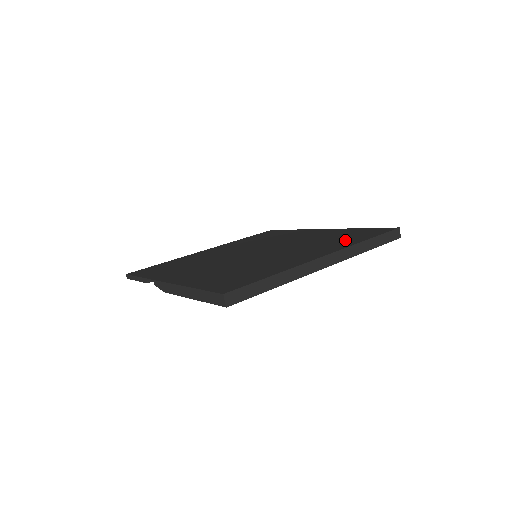
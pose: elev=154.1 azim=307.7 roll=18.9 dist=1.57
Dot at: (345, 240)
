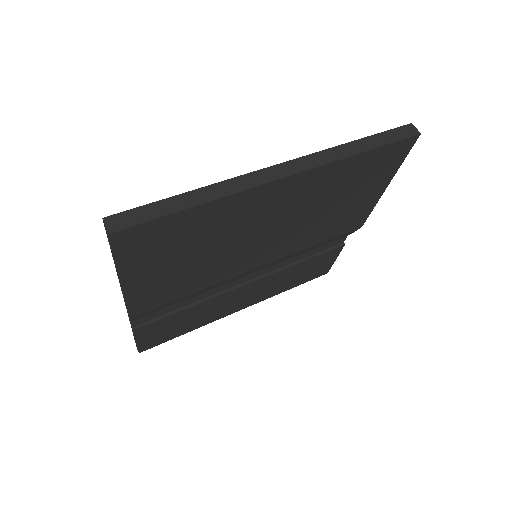
Dot at: occluded
